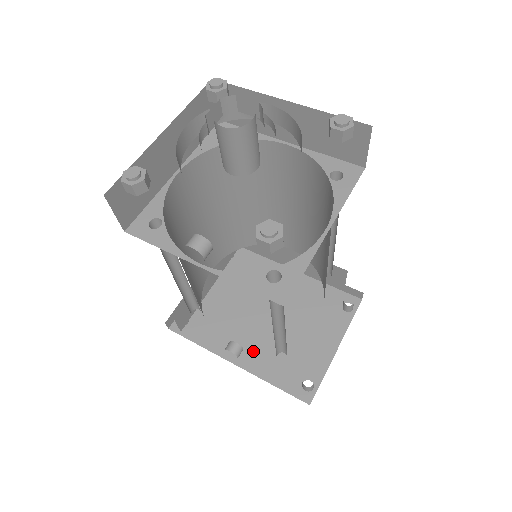
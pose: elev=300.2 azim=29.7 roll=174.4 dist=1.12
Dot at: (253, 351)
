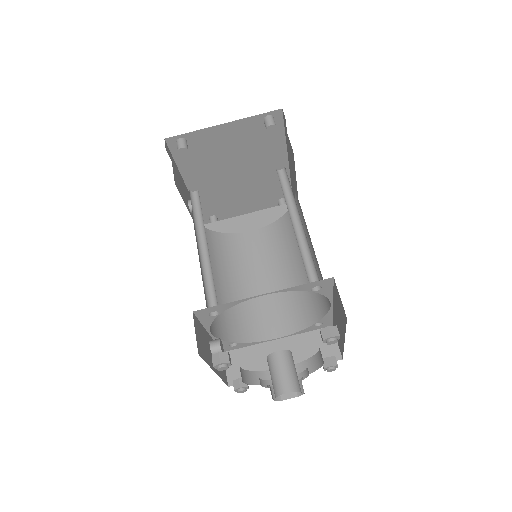
Dot at: (206, 188)
